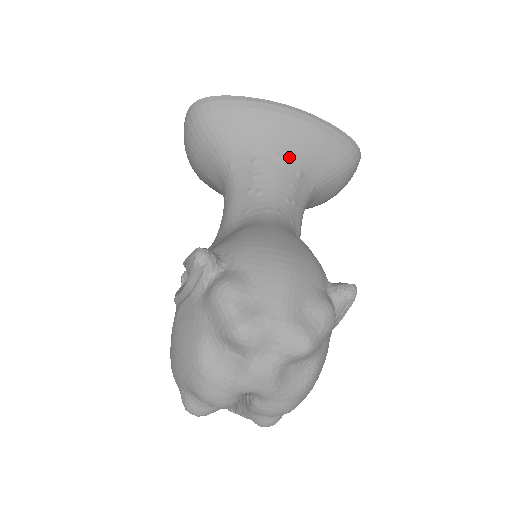
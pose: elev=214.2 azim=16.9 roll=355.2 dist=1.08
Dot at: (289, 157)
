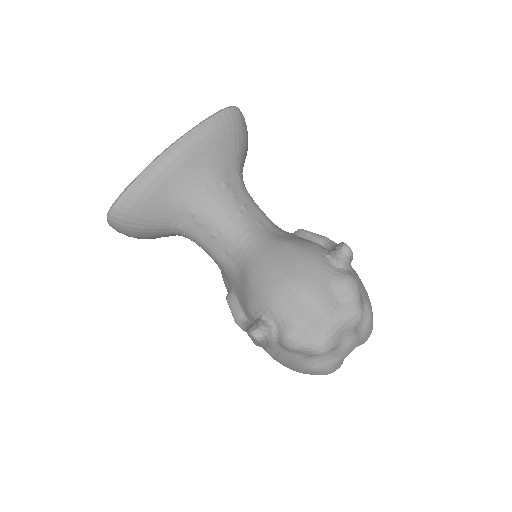
Dot at: (208, 184)
